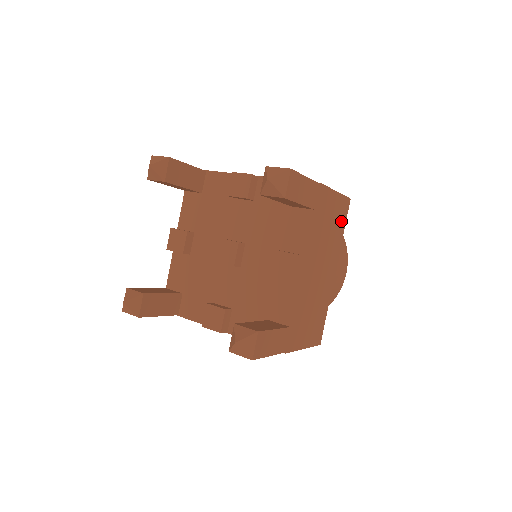
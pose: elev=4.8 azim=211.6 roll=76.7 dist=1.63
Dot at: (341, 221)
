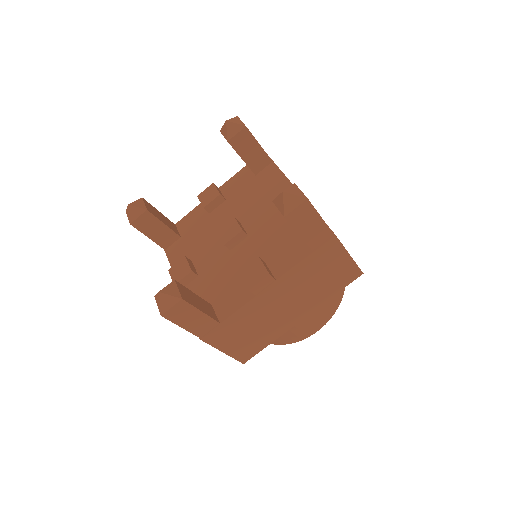
Dot at: (339, 283)
